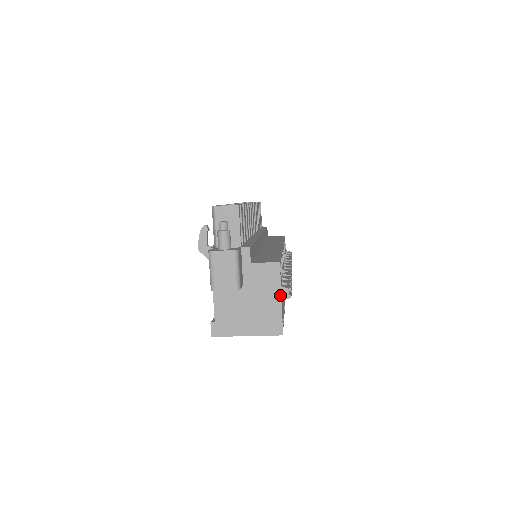
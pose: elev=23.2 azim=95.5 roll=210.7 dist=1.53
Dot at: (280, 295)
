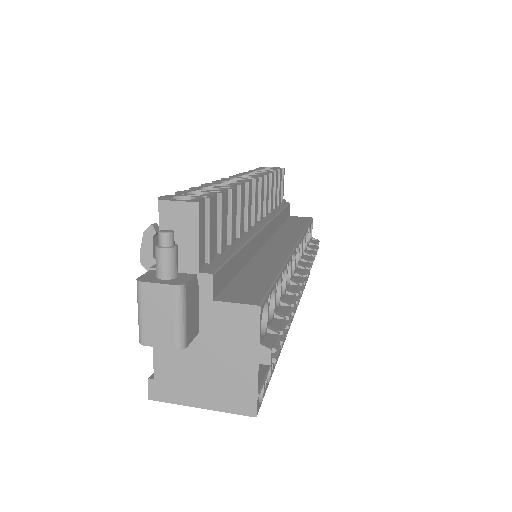
Dot at: (257, 357)
